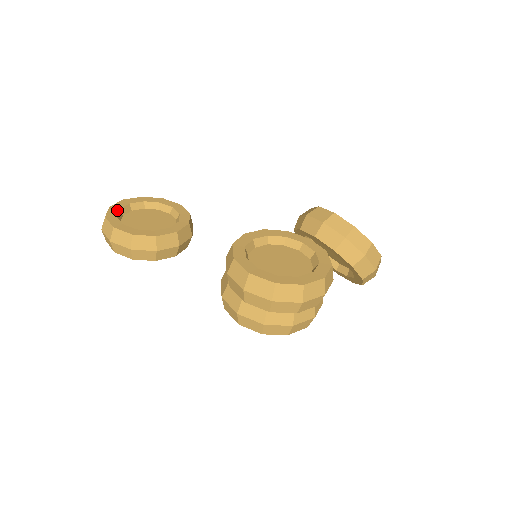
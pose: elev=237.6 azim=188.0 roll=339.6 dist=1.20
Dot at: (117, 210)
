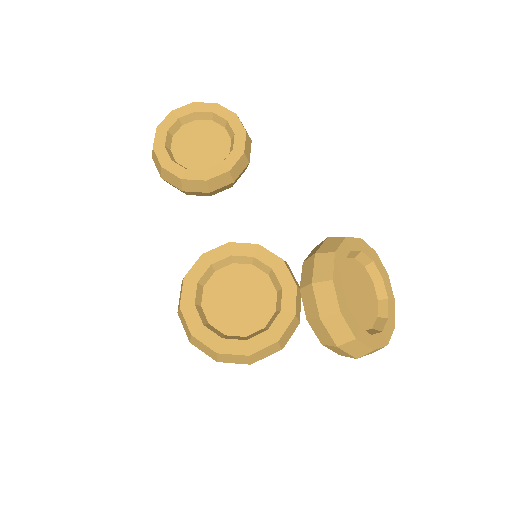
Dot at: (175, 119)
